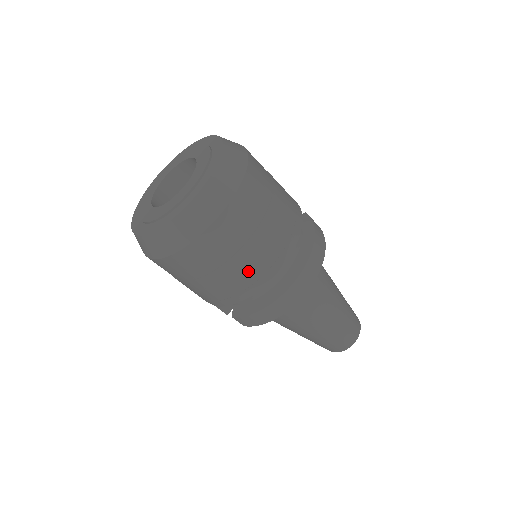
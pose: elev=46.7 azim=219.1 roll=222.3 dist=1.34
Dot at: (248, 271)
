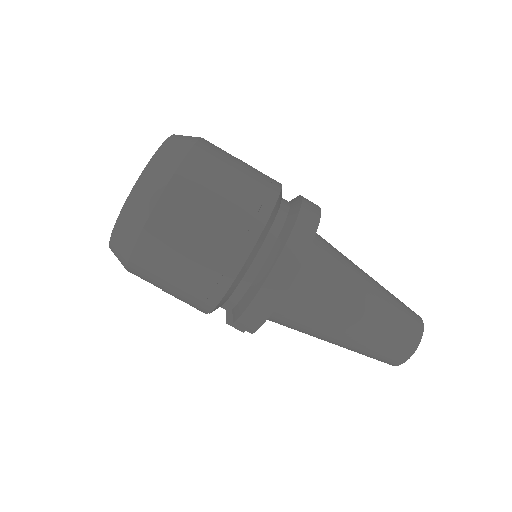
Dot at: (216, 251)
